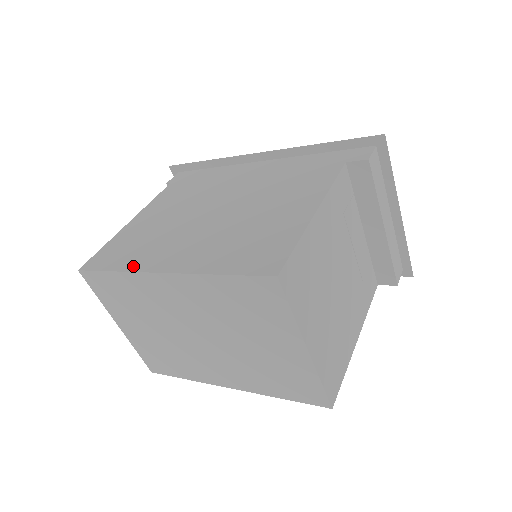
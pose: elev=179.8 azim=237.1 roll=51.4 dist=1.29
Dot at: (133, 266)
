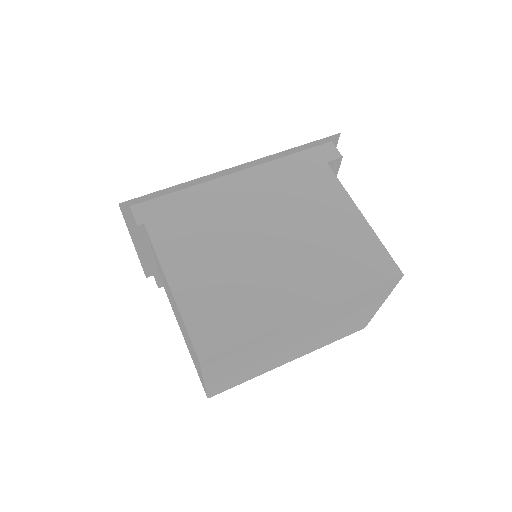
Dot at: (267, 325)
